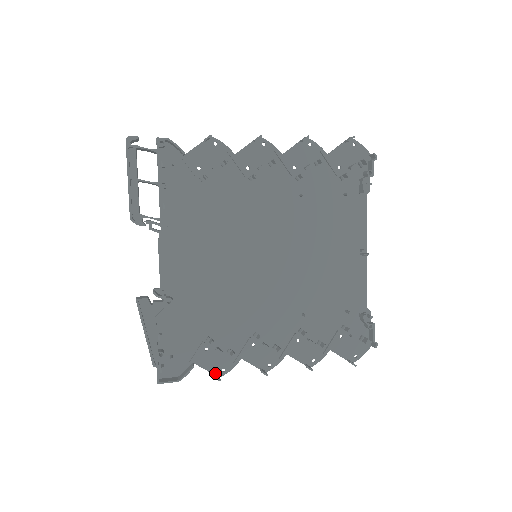
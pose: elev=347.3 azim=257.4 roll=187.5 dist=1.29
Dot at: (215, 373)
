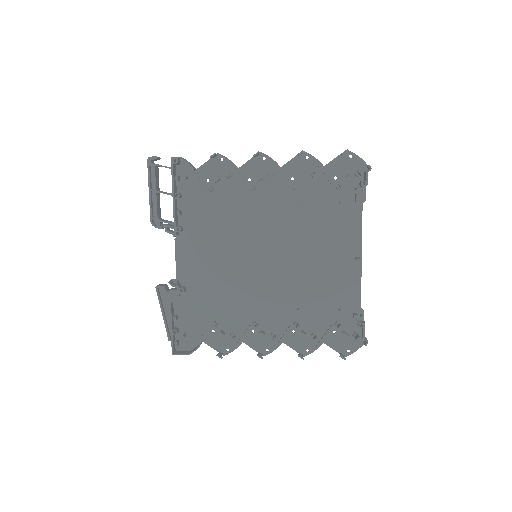
Dot at: (220, 352)
